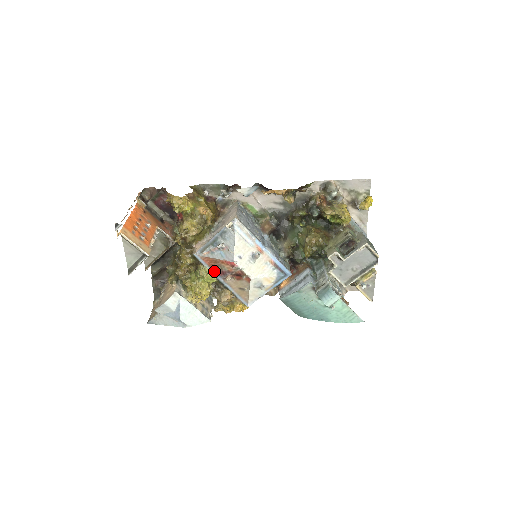
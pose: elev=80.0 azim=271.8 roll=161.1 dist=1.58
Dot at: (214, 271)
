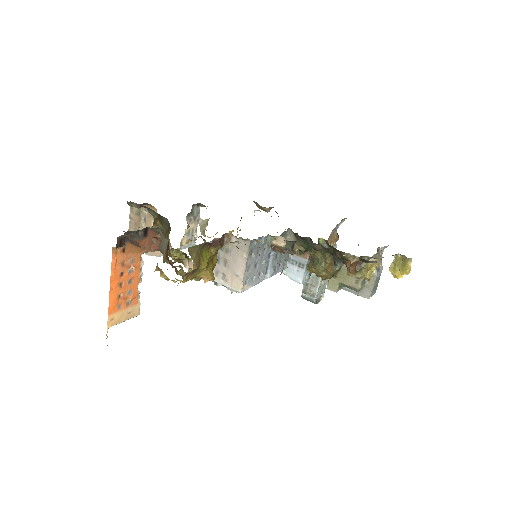
Dot at: occluded
